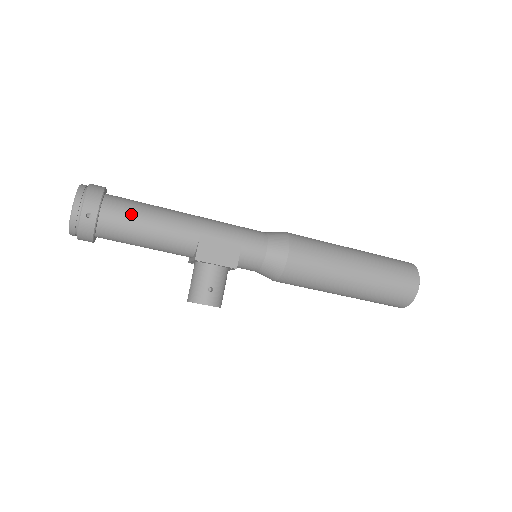
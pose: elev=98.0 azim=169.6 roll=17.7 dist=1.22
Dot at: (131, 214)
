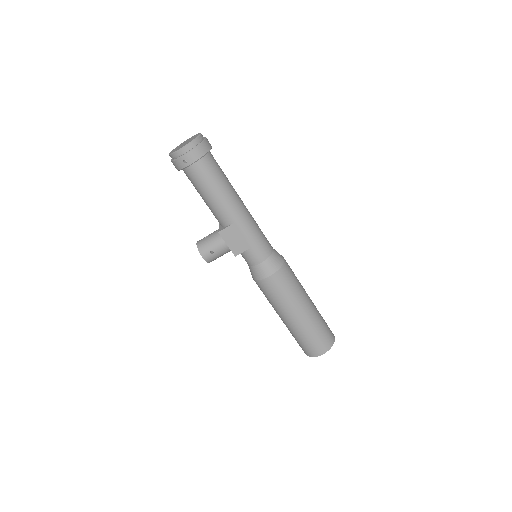
Dot at: (208, 179)
